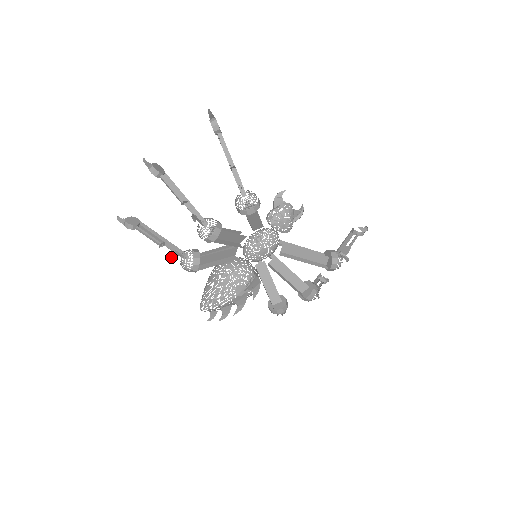
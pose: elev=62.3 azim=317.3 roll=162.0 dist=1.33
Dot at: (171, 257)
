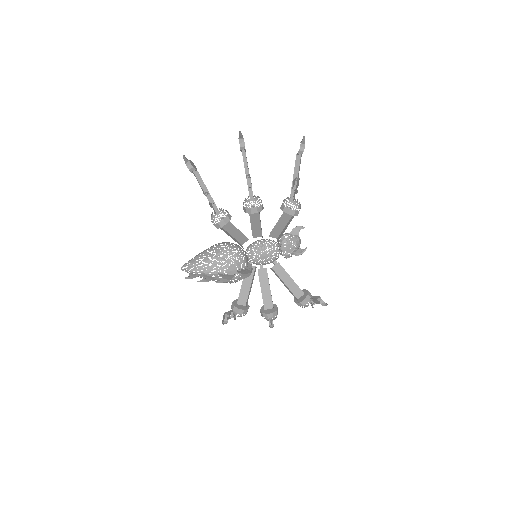
Dot at: (210, 204)
